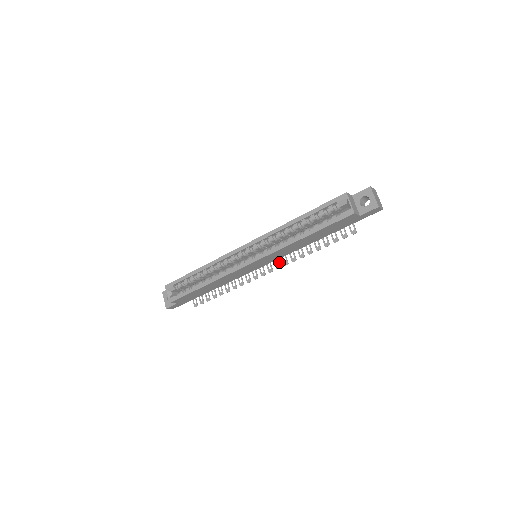
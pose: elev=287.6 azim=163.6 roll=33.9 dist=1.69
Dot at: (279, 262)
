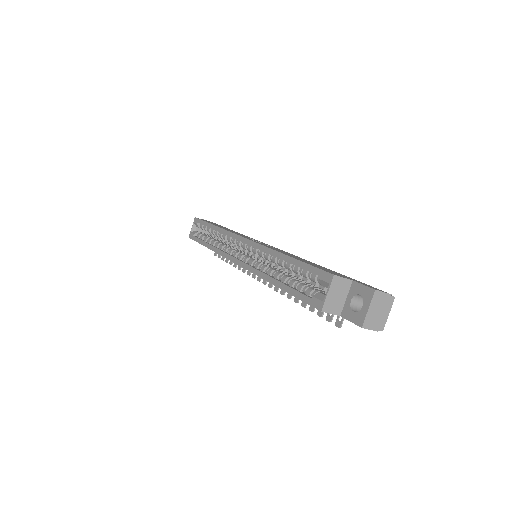
Dot at: occluded
